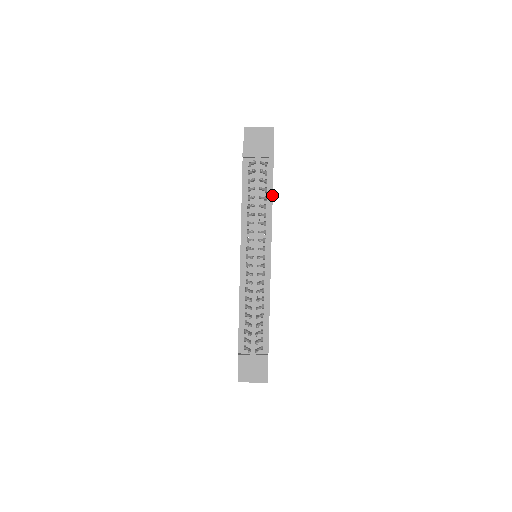
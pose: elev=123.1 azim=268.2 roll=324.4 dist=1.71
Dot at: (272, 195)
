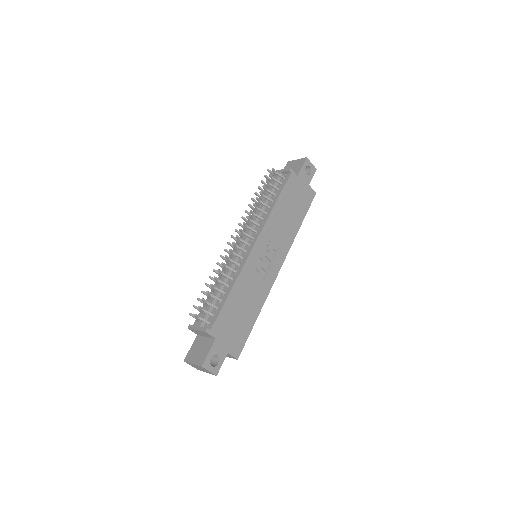
Dot at: (278, 198)
